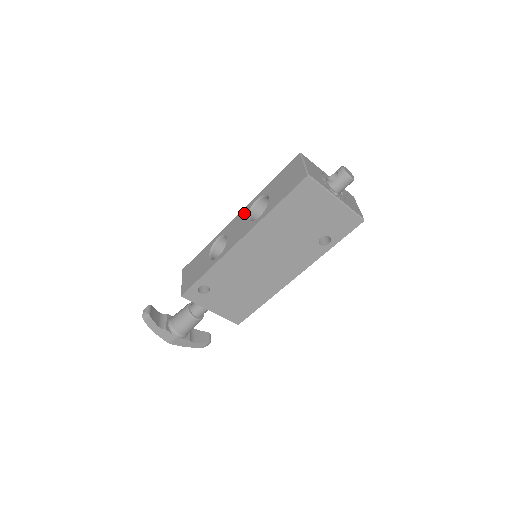
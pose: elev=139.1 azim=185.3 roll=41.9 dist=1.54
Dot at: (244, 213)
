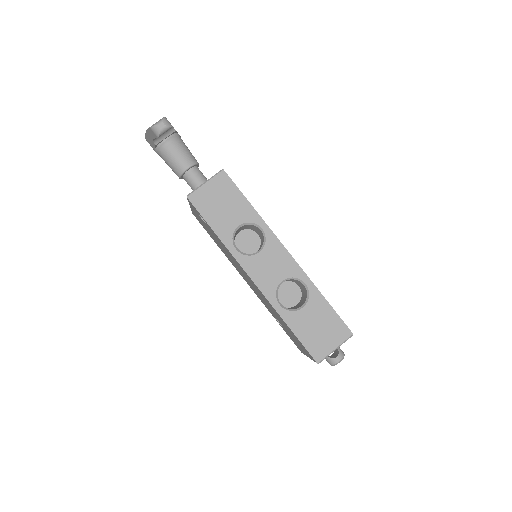
Dot at: (290, 269)
